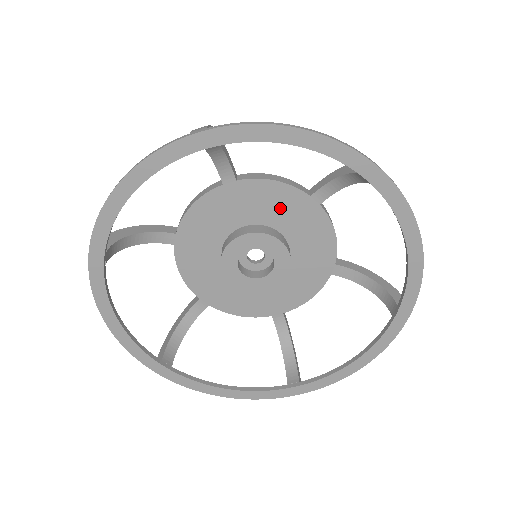
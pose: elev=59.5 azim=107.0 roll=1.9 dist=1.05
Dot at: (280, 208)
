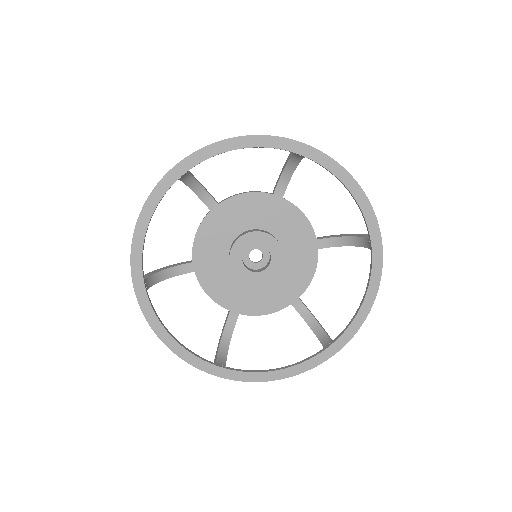
Dot at: (257, 212)
